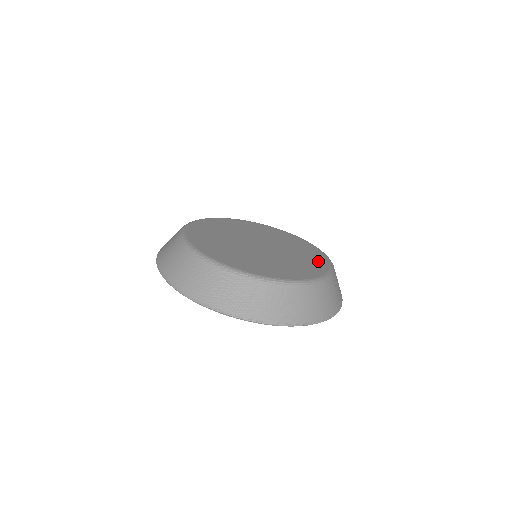
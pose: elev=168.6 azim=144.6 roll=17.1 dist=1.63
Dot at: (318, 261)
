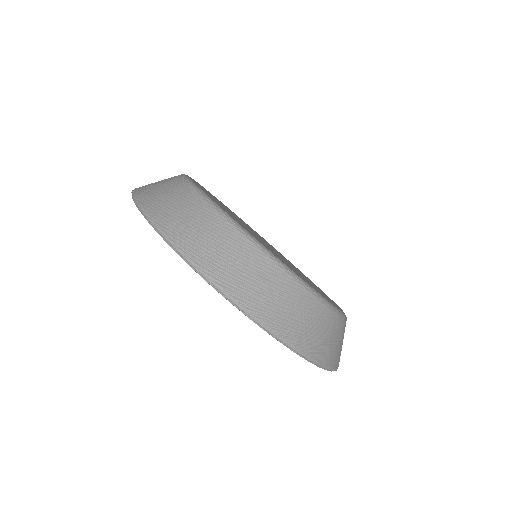
Dot at: occluded
